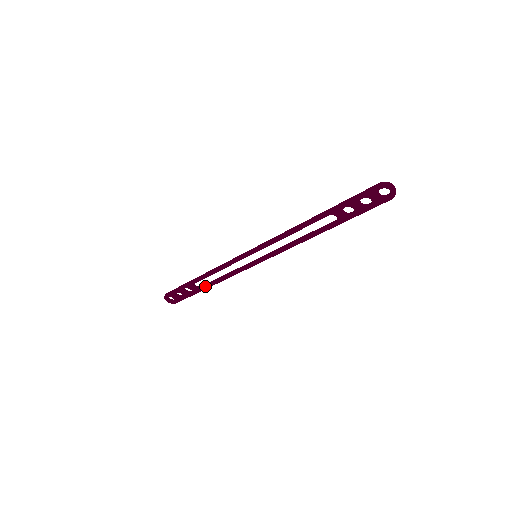
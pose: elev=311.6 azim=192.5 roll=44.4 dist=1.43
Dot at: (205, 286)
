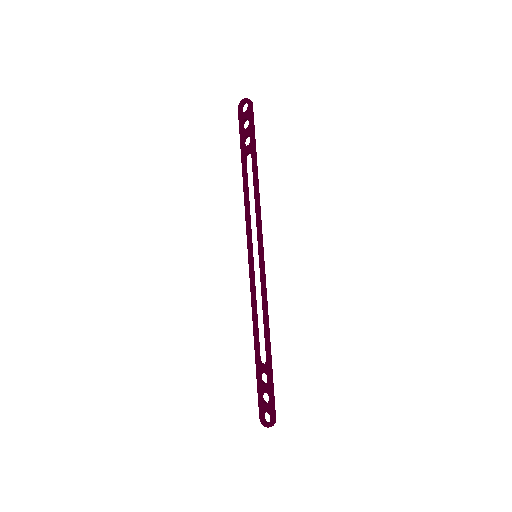
Dot at: (265, 349)
